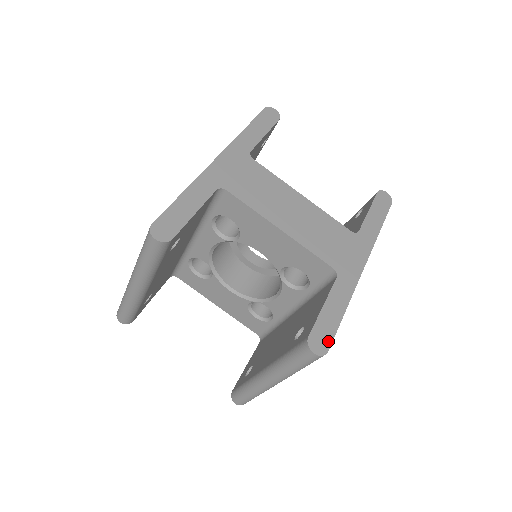
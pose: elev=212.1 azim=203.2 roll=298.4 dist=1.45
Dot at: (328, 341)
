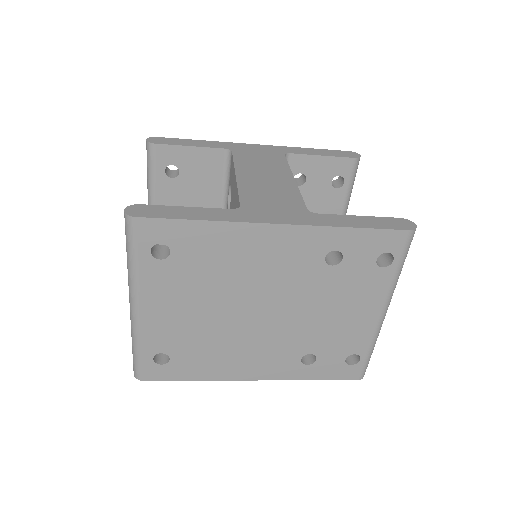
Dot at: (148, 215)
